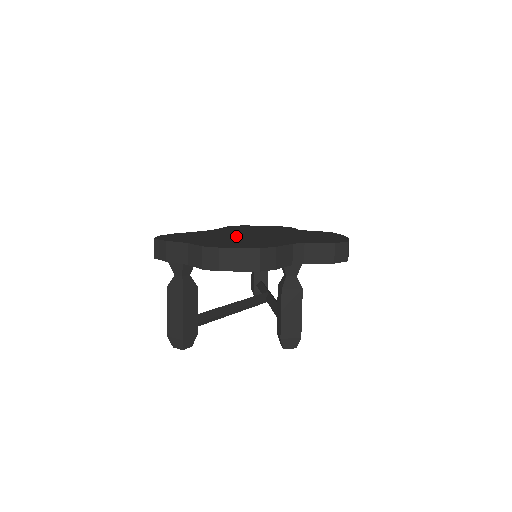
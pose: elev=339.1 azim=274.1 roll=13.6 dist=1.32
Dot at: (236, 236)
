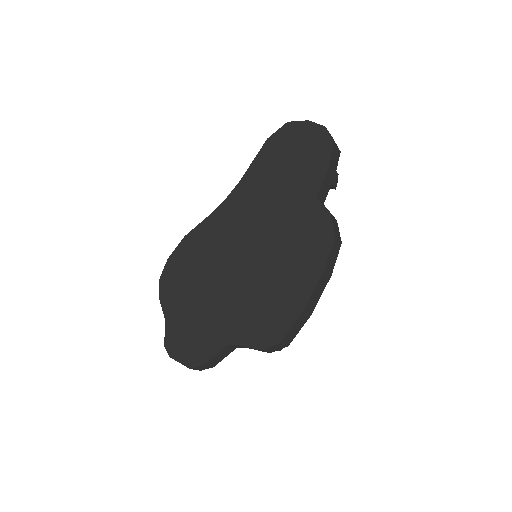
Dot at: (217, 272)
